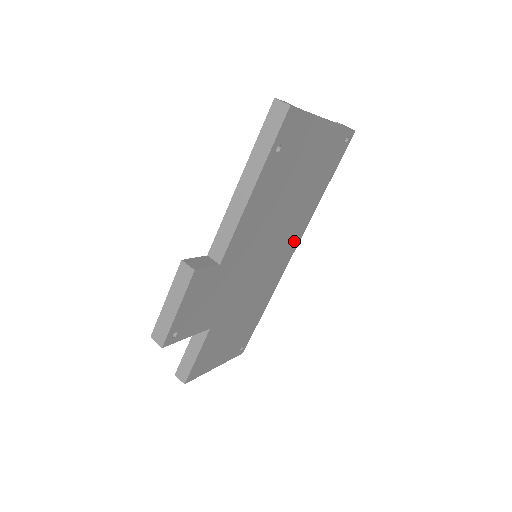
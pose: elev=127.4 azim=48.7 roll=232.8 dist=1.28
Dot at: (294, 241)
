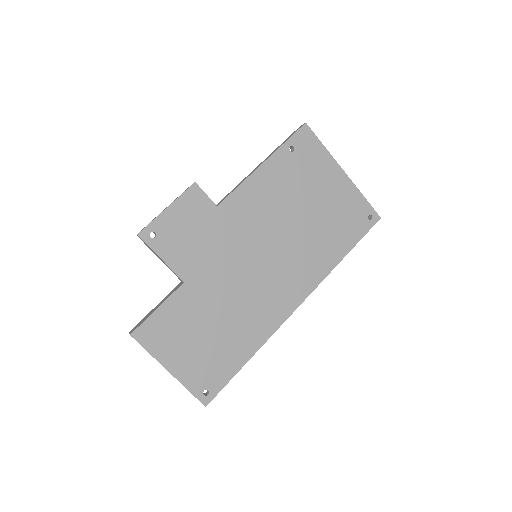
Dot at: (302, 286)
